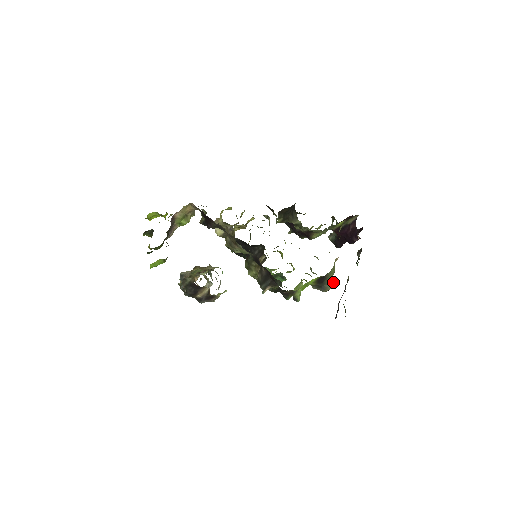
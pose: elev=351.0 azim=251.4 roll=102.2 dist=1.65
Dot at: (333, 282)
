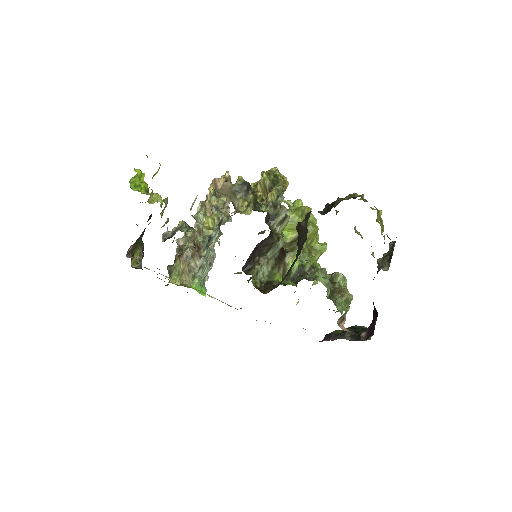
Dot at: occluded
